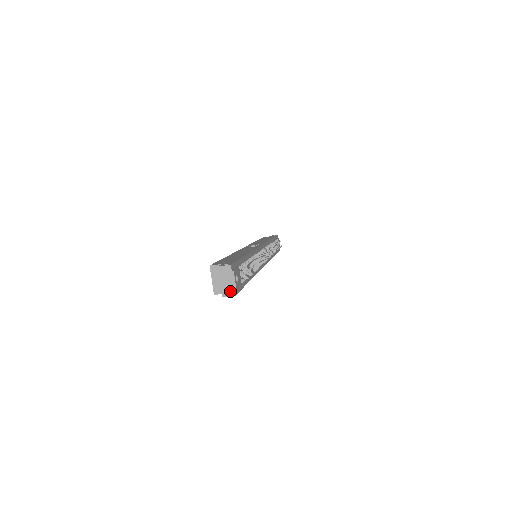
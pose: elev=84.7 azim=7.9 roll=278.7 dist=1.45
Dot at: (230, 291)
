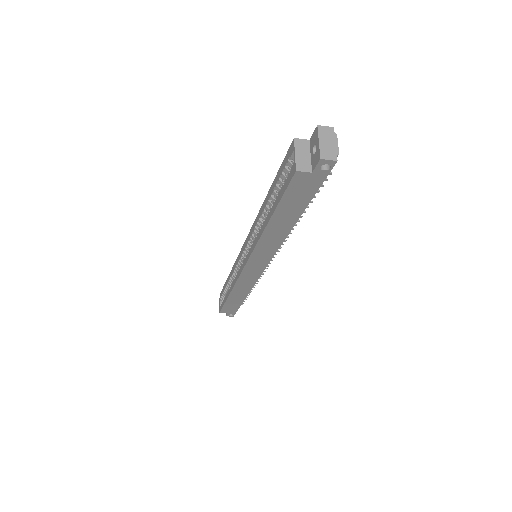
Dot at: (331, 154)
